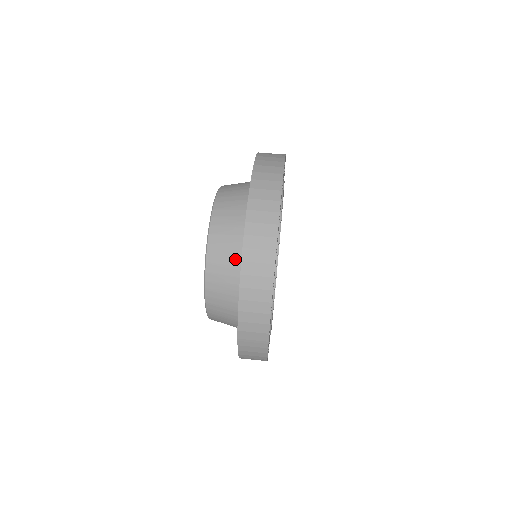
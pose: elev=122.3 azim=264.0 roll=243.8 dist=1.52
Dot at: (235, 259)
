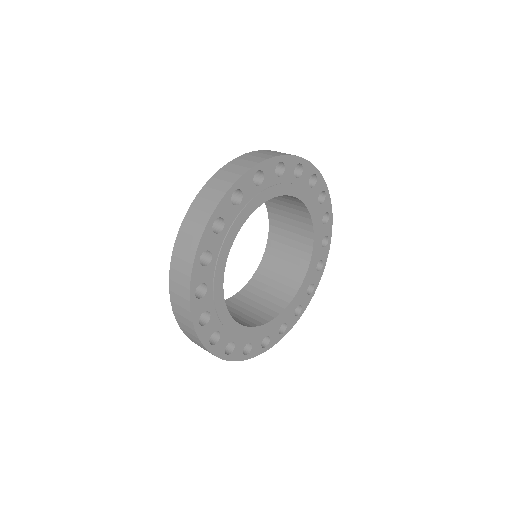
Dot at: occluded
